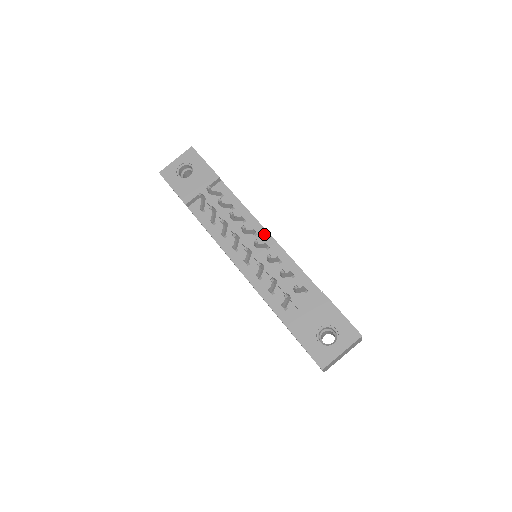
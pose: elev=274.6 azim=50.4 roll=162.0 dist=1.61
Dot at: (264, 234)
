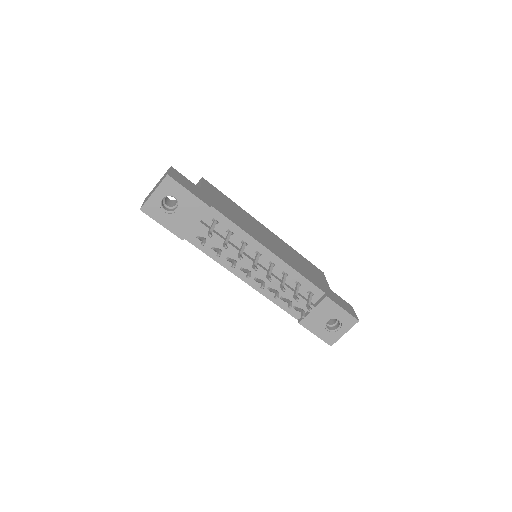
Dot at: (268, 254)
